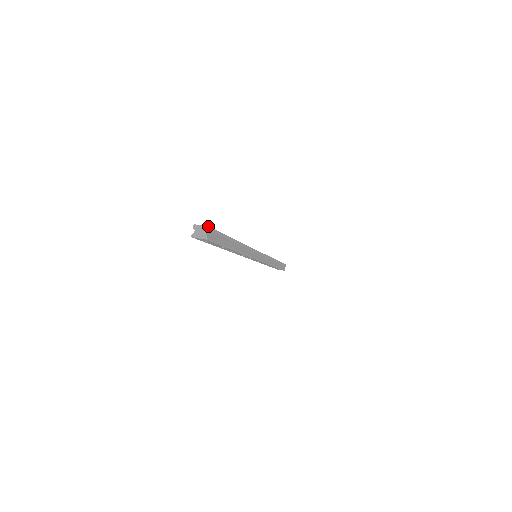
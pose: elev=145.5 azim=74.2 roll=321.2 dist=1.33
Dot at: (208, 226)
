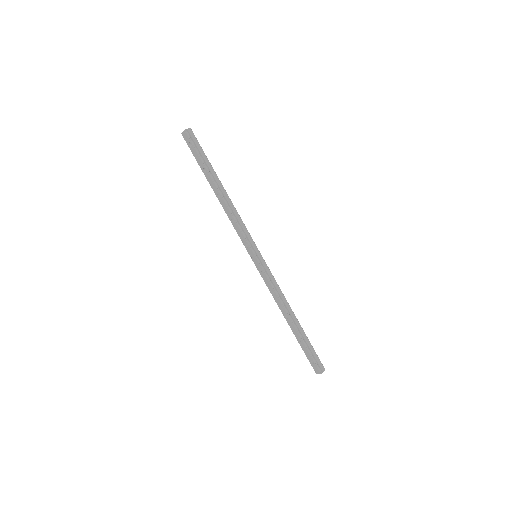
Dot at: occluded
